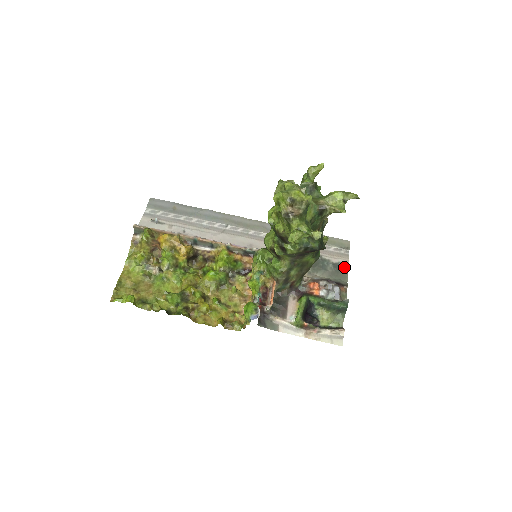
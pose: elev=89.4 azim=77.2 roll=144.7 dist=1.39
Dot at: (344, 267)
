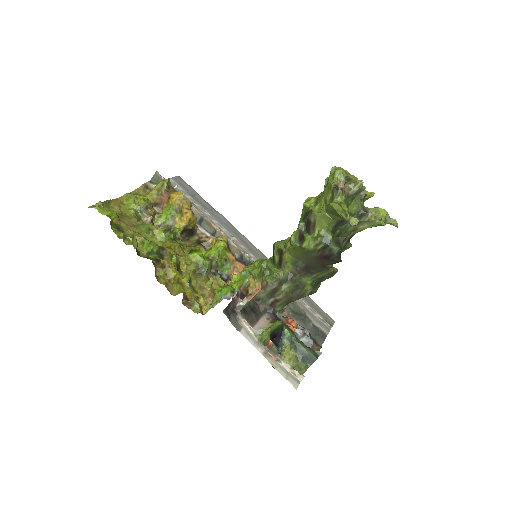
Dot at: (323, 334)
